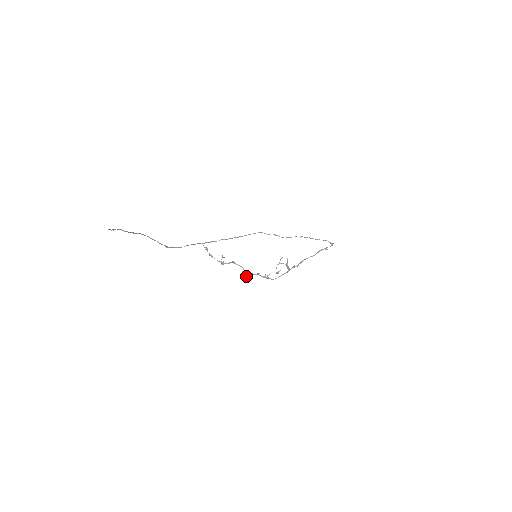
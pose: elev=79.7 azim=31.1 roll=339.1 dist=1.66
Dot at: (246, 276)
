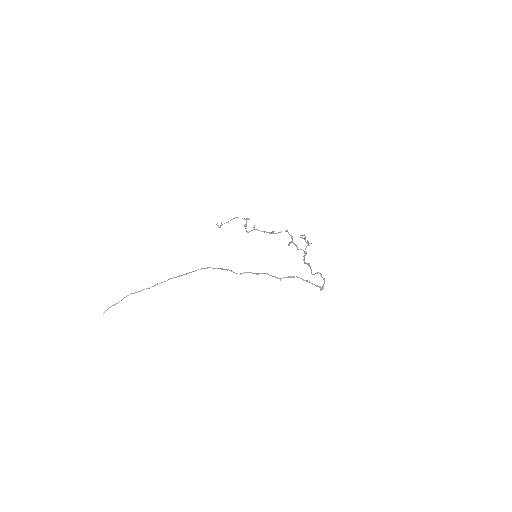
Dot at: (273, 232)
